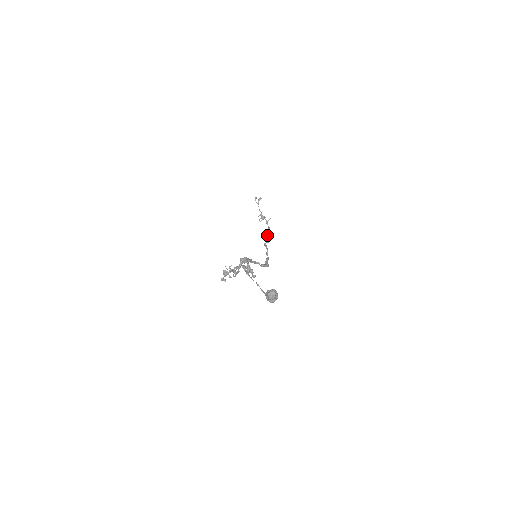
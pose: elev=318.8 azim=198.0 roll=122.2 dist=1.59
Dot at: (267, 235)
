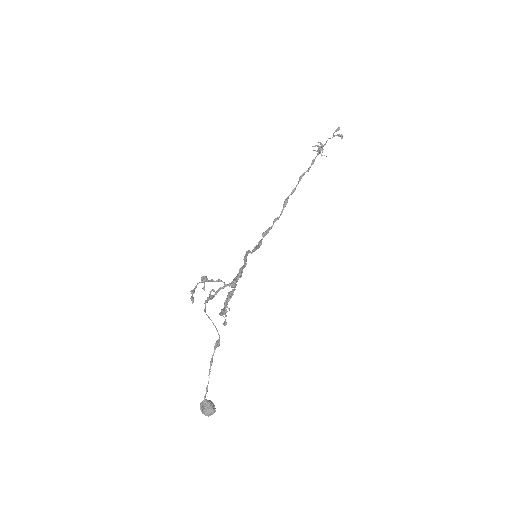
Dot at: (302, 176)
